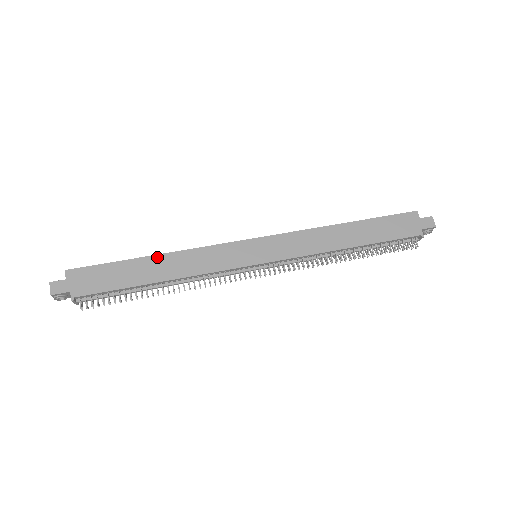
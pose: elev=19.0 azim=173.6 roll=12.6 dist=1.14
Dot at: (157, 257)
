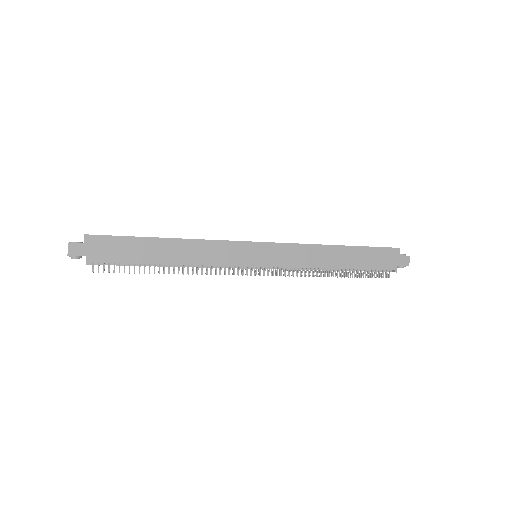
Dot at: (171, 240)
